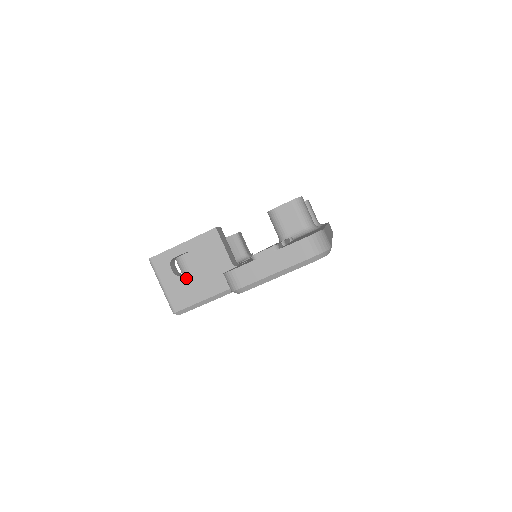
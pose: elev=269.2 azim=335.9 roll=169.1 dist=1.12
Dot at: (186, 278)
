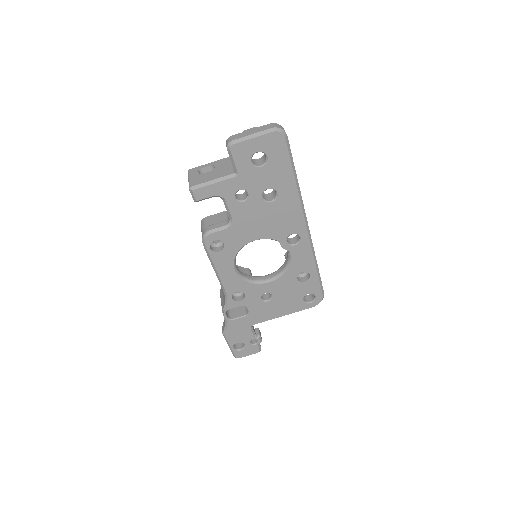
Dot at: (205, 174)
